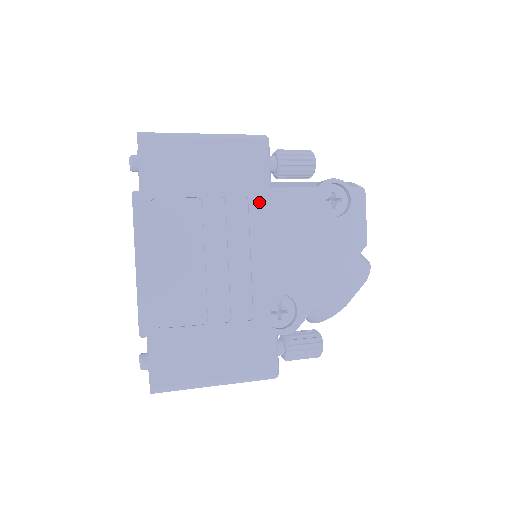
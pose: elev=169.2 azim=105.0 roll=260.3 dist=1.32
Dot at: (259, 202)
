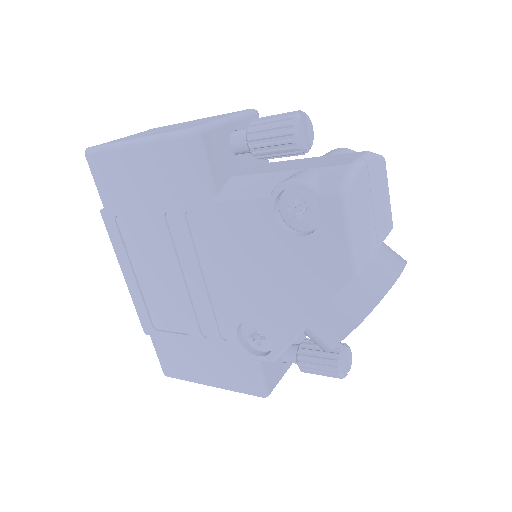
Dot at: (204, 217)
